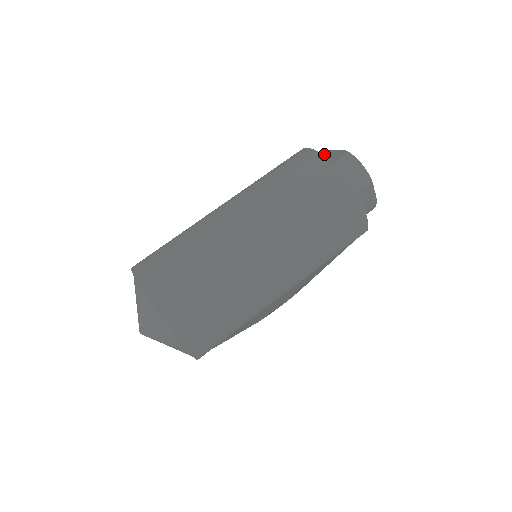
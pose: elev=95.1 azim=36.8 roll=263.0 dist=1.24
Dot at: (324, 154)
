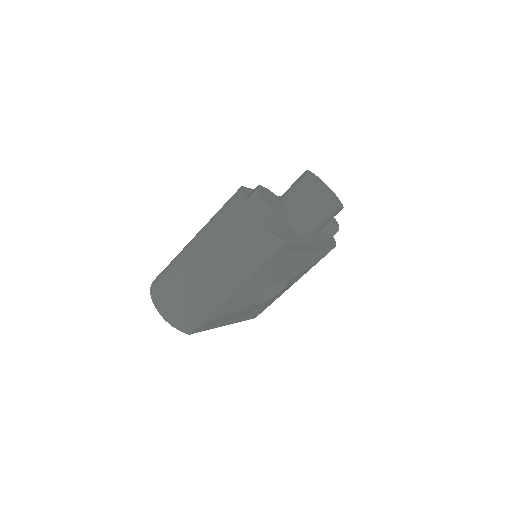
Dot at: occluded
